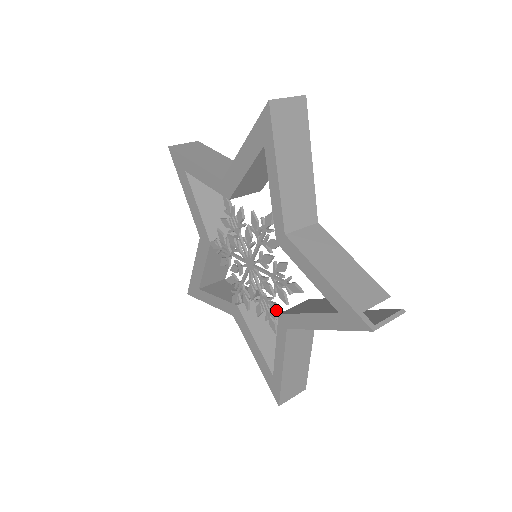
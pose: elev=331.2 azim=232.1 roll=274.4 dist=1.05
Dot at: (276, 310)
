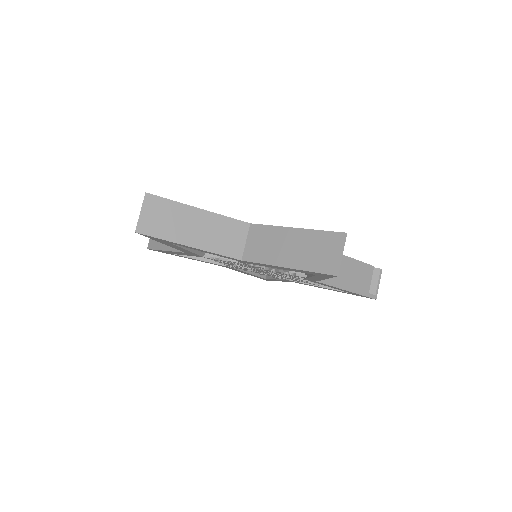
Dot at: occluded
